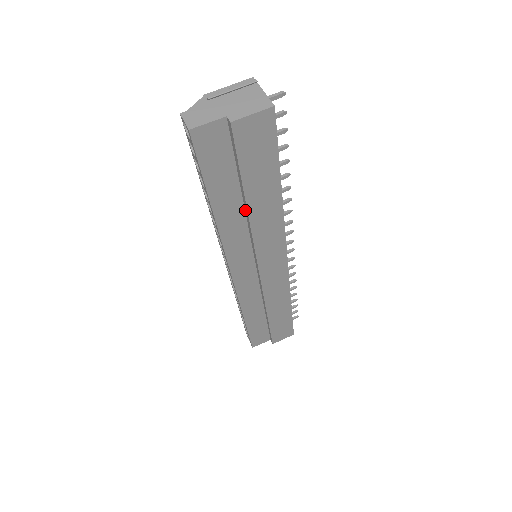
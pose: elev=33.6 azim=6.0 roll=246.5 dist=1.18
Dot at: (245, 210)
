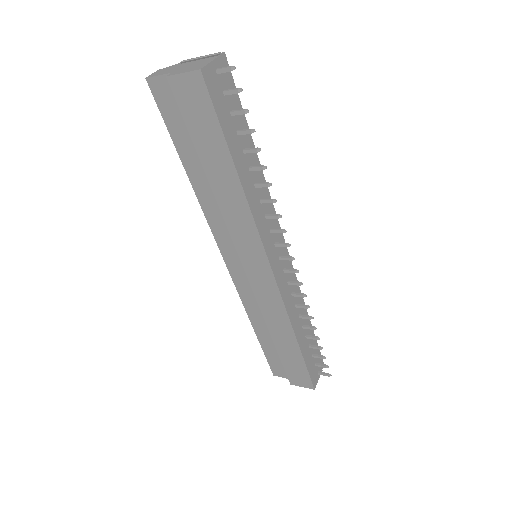
Dot at: occluded
